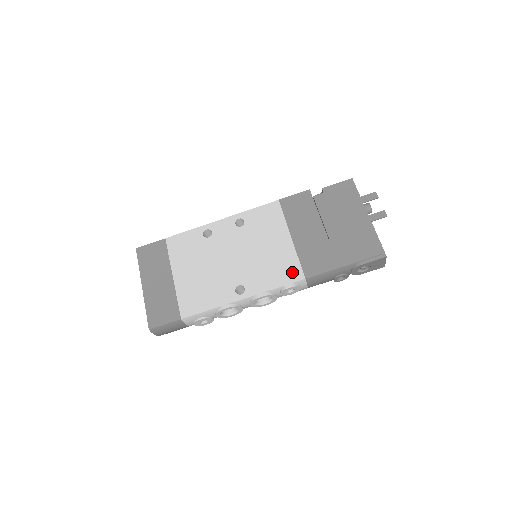
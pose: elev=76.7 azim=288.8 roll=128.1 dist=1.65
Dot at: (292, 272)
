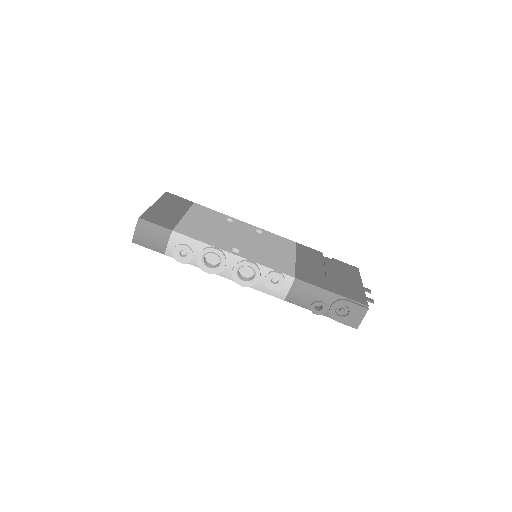
Dot at: (286, 269)
